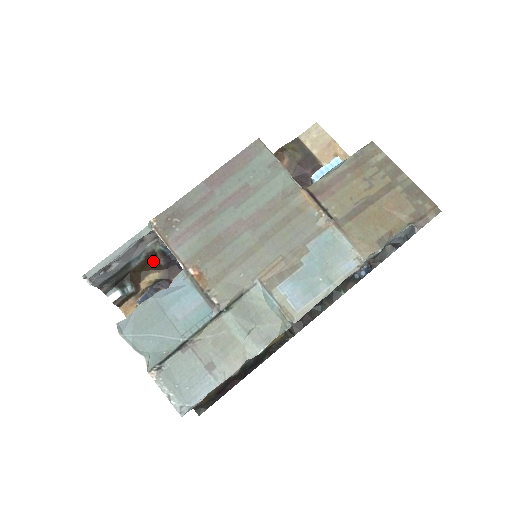
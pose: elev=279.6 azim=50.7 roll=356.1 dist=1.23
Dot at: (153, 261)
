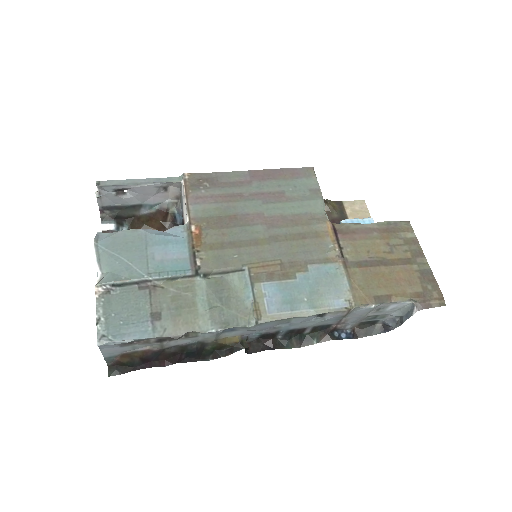
Dot at: (161, 219)
